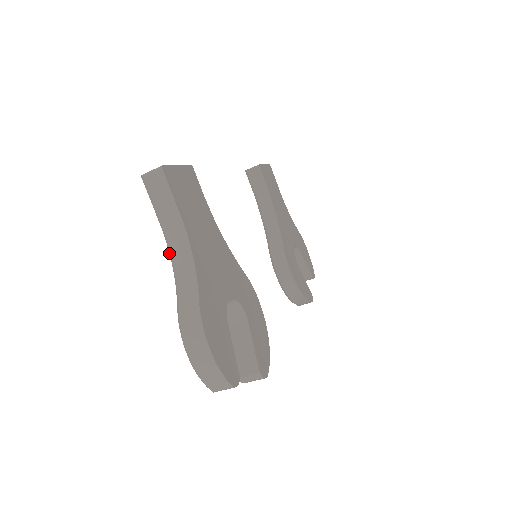
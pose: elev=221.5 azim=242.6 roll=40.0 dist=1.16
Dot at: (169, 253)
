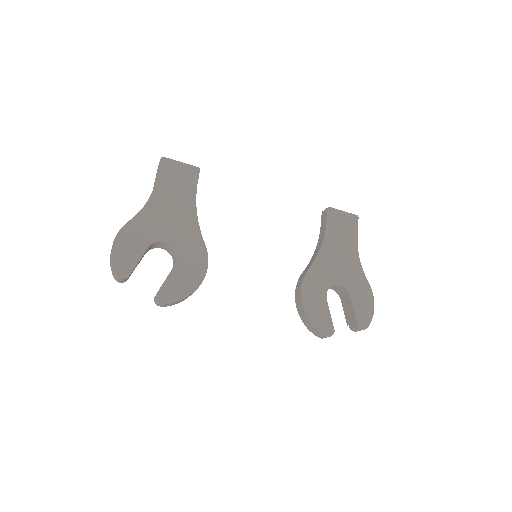
Dot at: occluded
